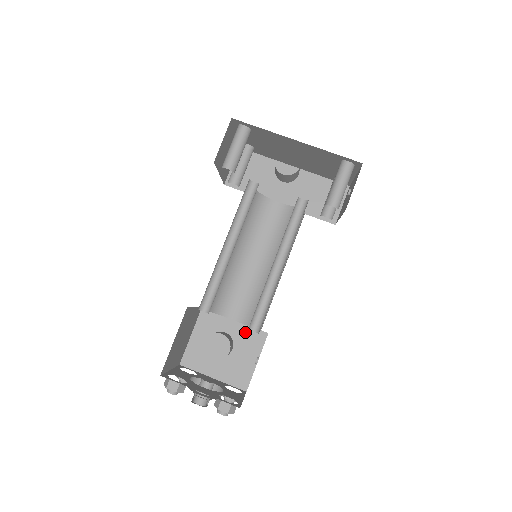
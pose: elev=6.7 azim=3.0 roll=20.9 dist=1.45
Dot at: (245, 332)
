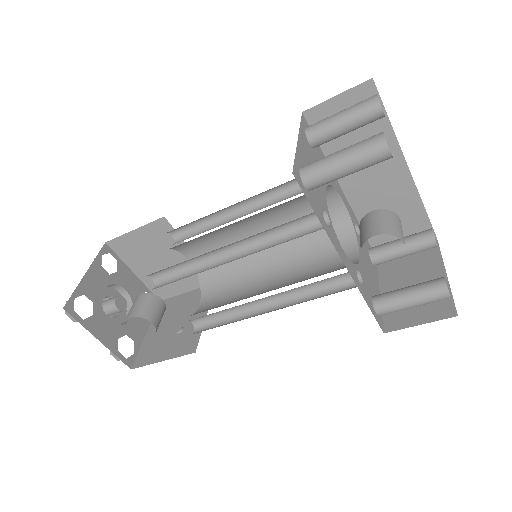
Dot at: occluded
